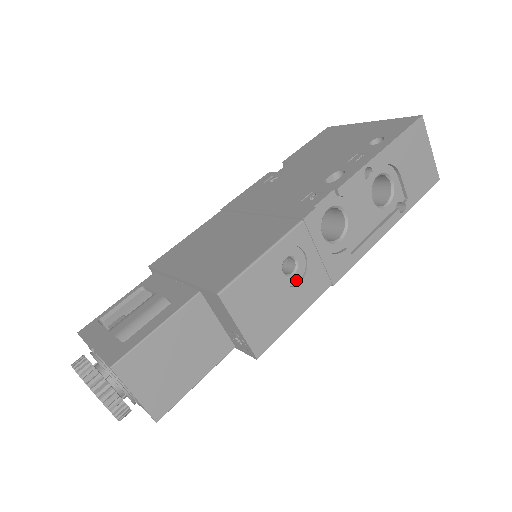
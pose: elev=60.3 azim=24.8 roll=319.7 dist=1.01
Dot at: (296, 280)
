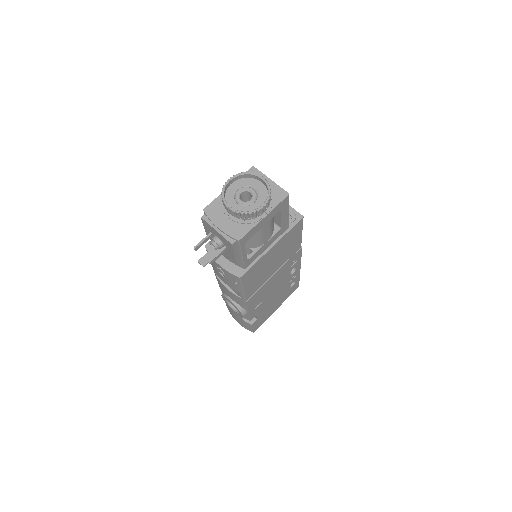
Dot at: occluded
